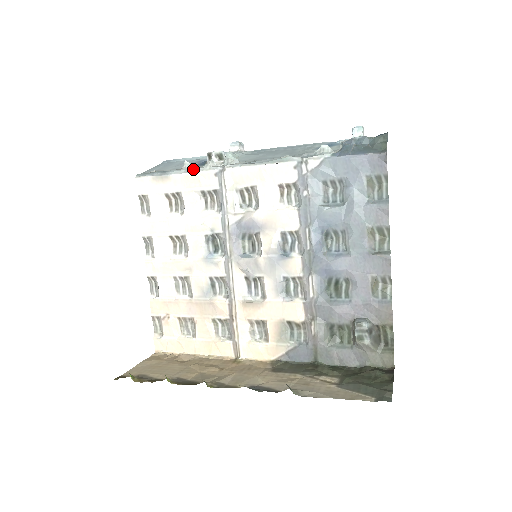
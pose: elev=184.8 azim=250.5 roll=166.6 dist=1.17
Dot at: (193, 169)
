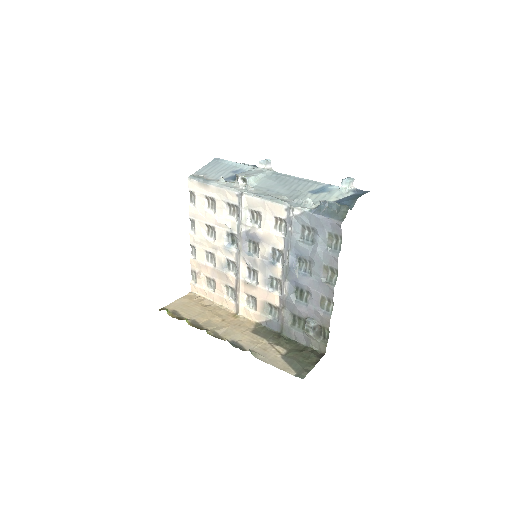
Dot at: (224, 186)
